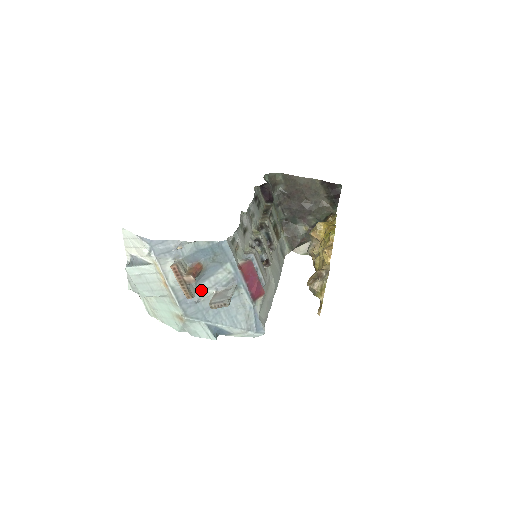
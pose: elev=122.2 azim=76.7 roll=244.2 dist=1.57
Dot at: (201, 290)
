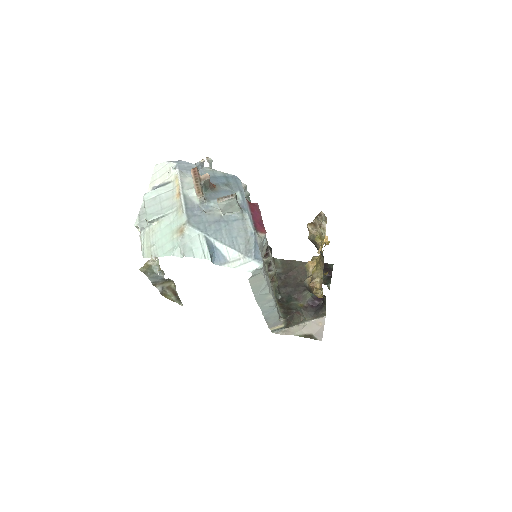
Dot at: (209, 206)
